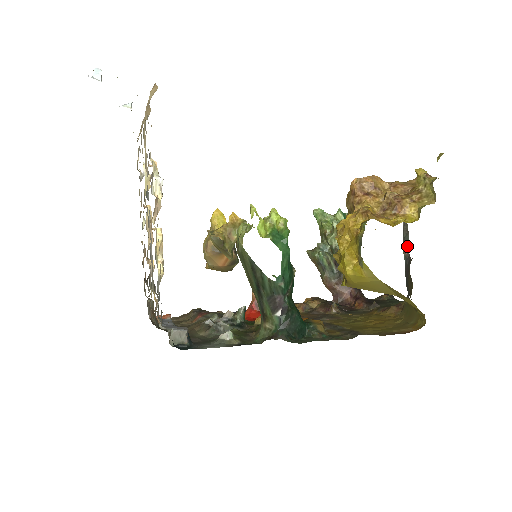
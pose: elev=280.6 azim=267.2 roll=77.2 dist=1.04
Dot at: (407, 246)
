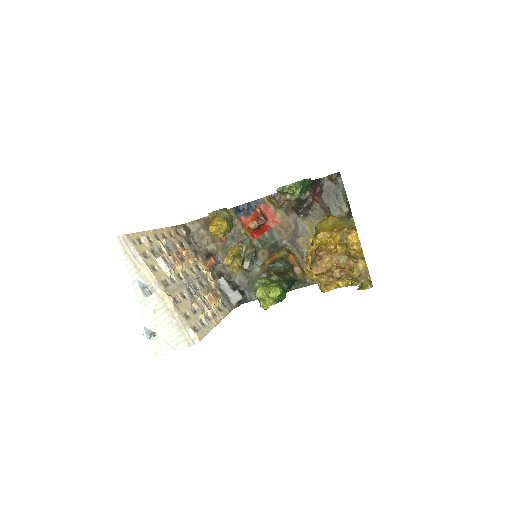
Dot at: occluded
